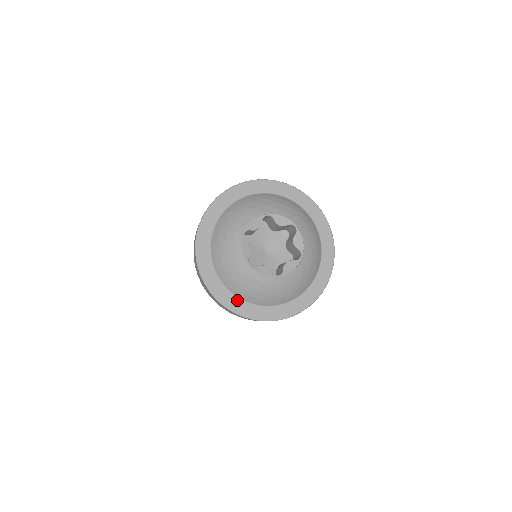
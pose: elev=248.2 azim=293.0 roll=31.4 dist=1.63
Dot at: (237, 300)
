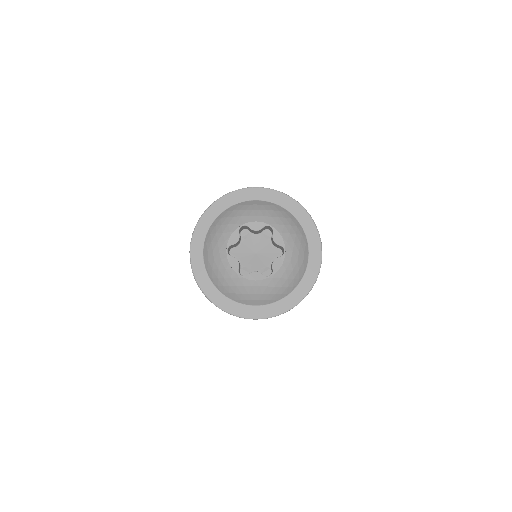
Dot at: (245, 307)
